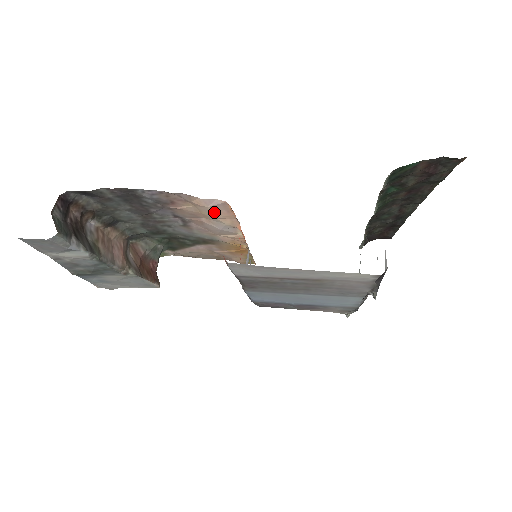
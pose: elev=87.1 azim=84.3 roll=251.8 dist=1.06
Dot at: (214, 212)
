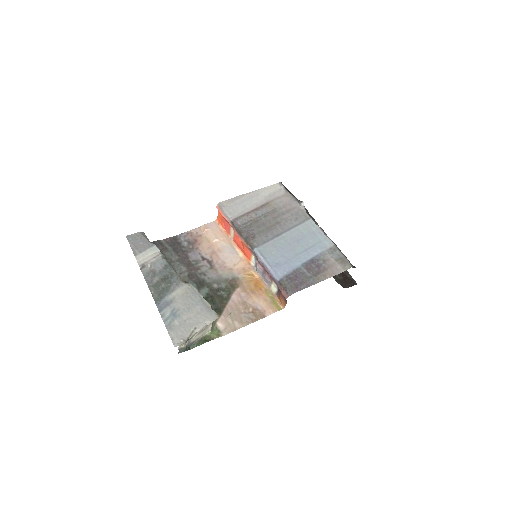
Dot at: (215, 233)
